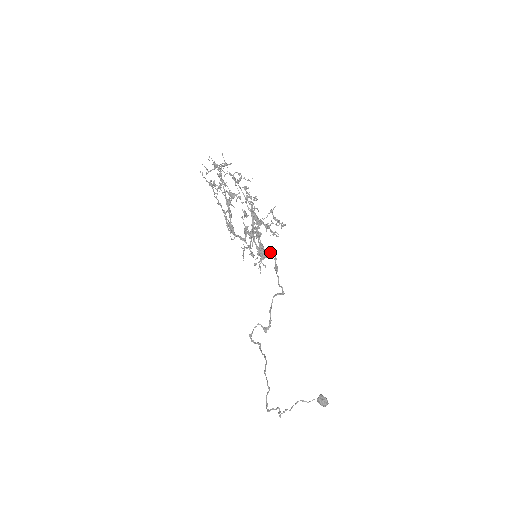
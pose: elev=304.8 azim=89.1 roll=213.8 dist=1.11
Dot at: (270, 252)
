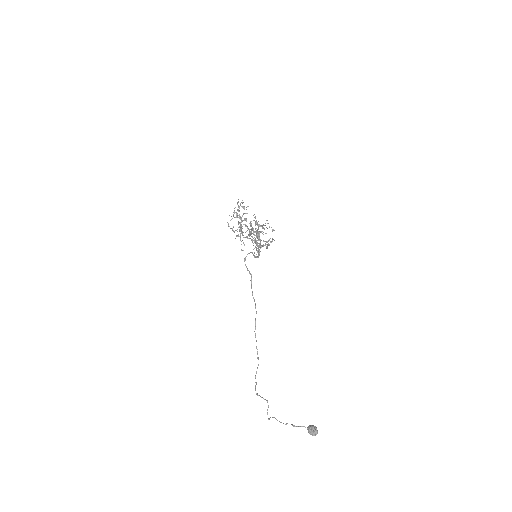
Dot at: (263, 232)
